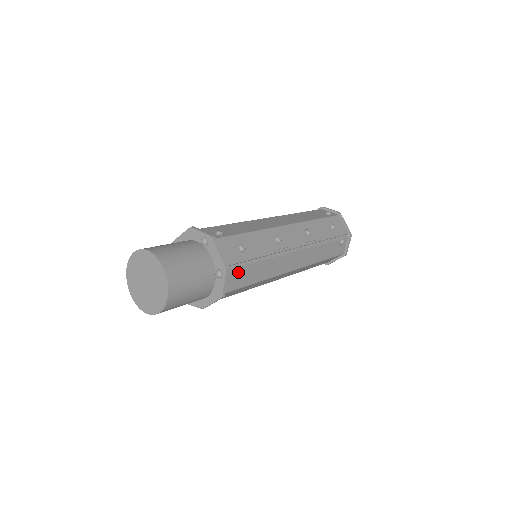
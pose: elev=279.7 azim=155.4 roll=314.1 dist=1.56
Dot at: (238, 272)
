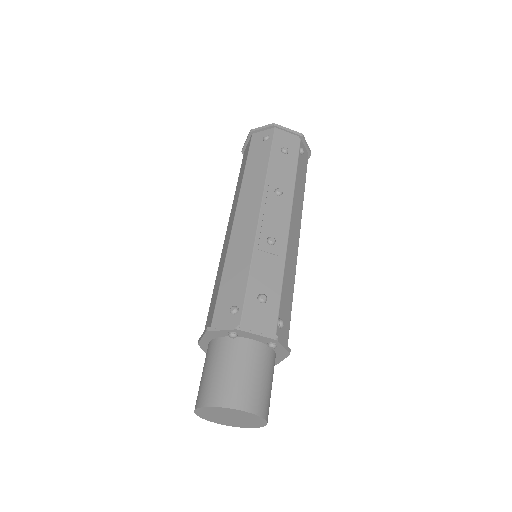
Dot at: (282, 324)
